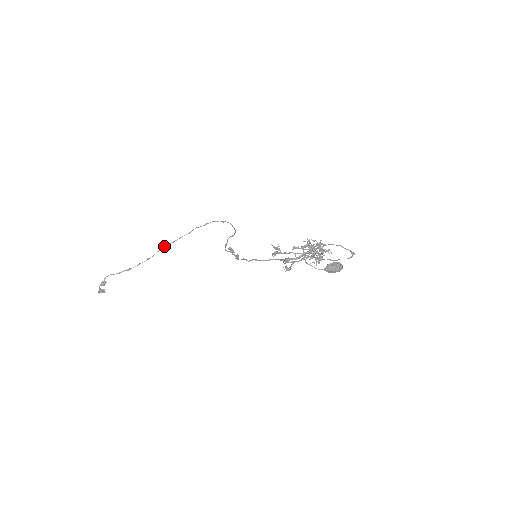
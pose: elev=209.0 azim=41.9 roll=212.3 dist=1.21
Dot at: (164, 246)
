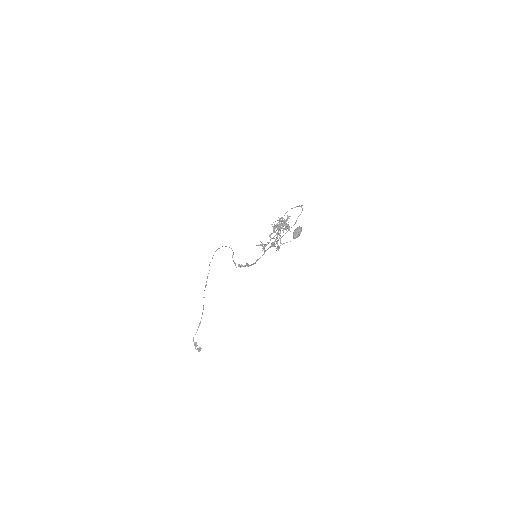
Dot at: occluded
